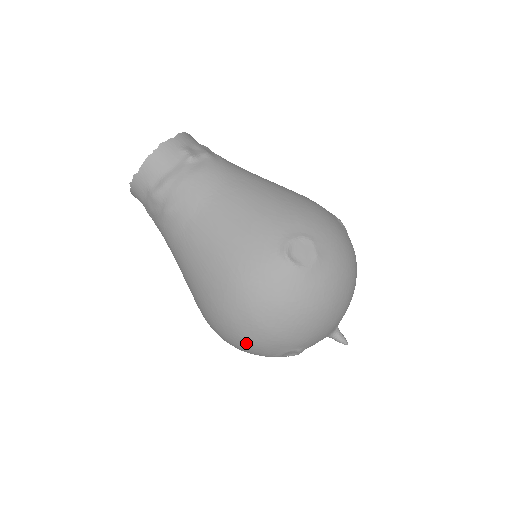
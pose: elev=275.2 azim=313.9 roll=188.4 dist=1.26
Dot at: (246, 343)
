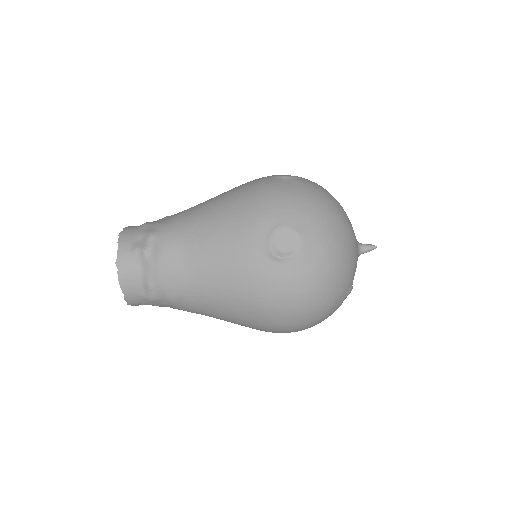
Dot at: (311, 325)
